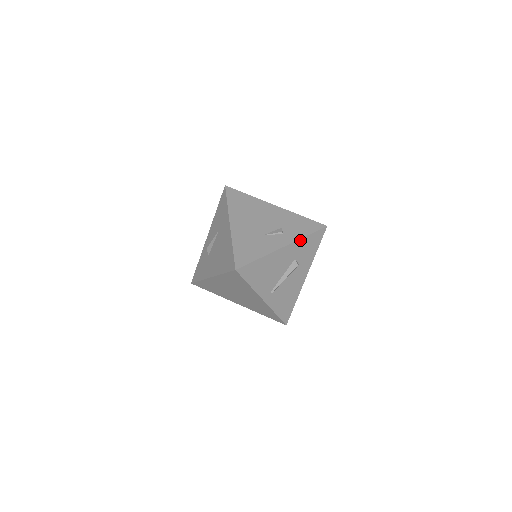
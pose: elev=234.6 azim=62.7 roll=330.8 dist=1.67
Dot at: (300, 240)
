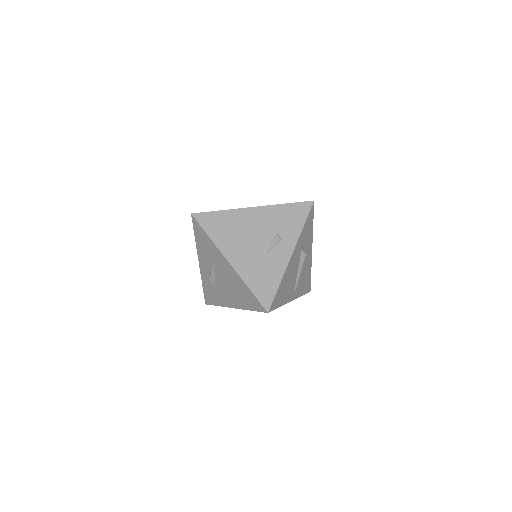
Dot at: (300, 235)
